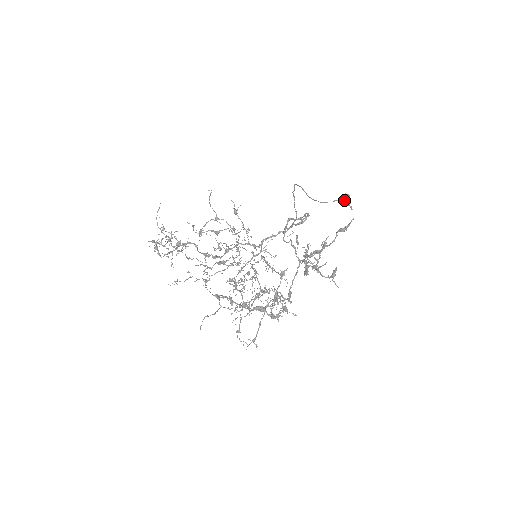
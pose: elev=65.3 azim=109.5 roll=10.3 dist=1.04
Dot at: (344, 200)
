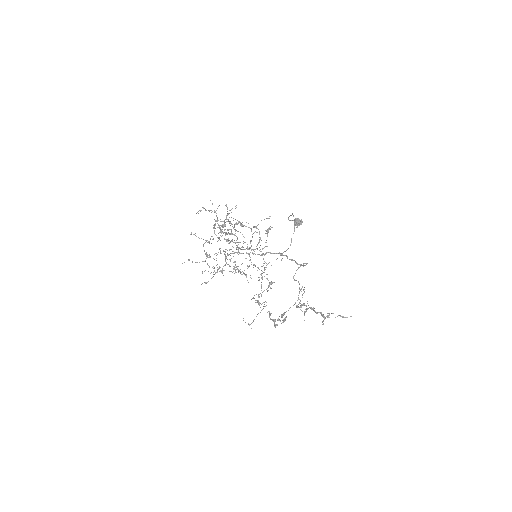
Dot at: (298, 223)
